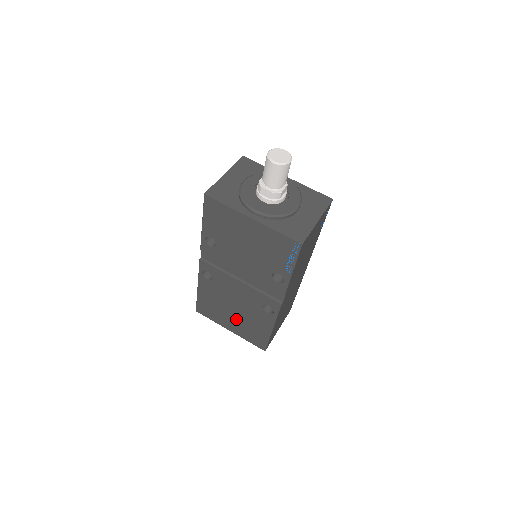
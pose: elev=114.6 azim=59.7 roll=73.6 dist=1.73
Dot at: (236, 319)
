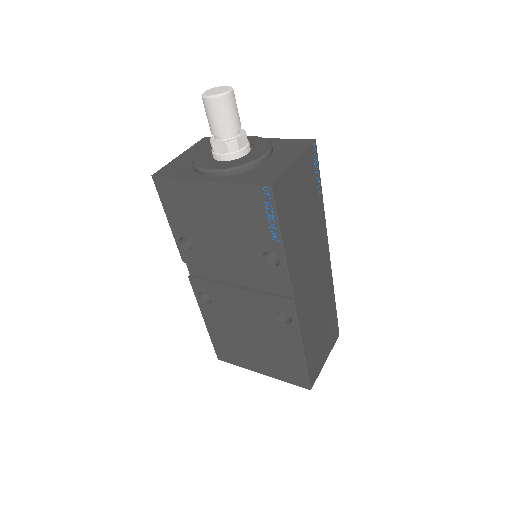
Dot at: (259, 351)
